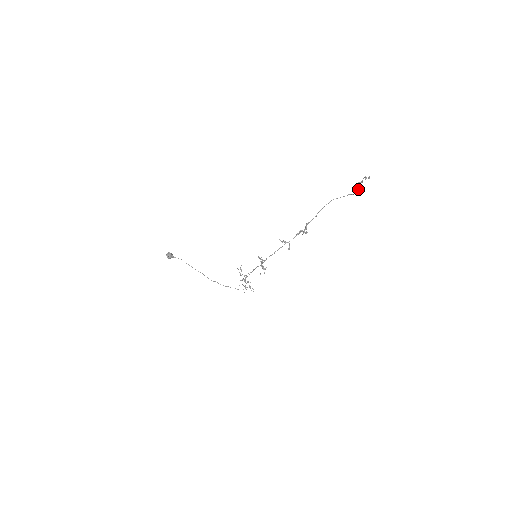
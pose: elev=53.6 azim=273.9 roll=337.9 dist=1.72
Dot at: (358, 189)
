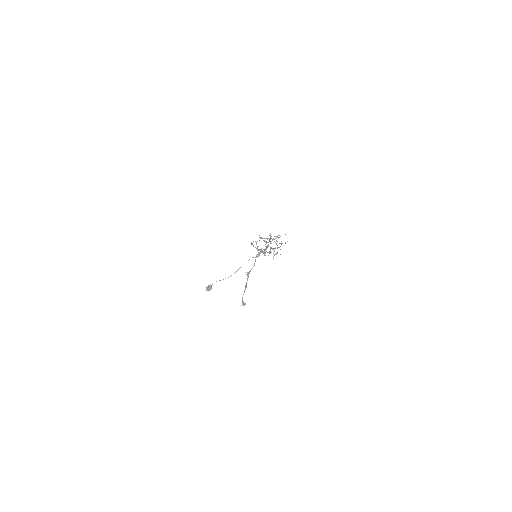
Dot at: occluded
